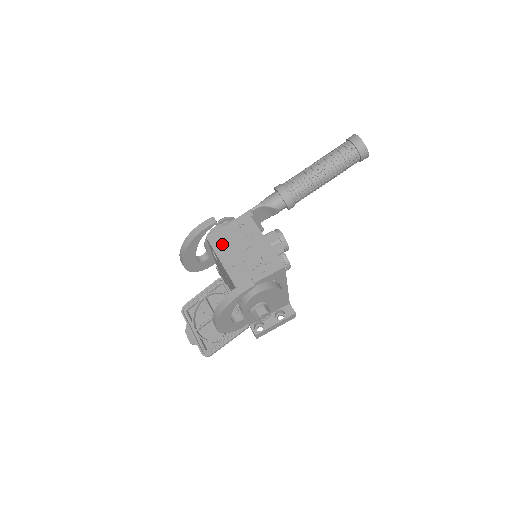
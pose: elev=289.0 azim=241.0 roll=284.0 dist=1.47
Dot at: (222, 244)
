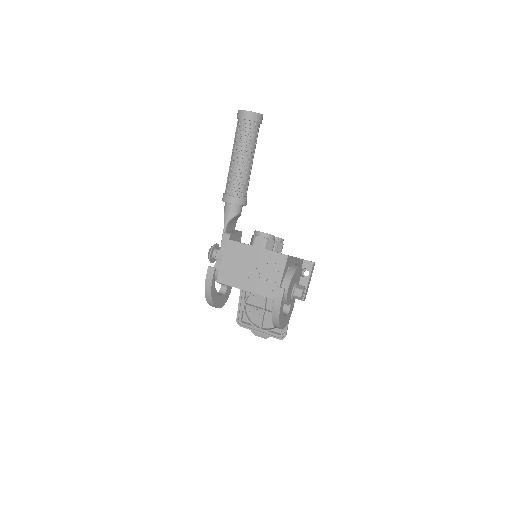
Dot at: (232, 277)
